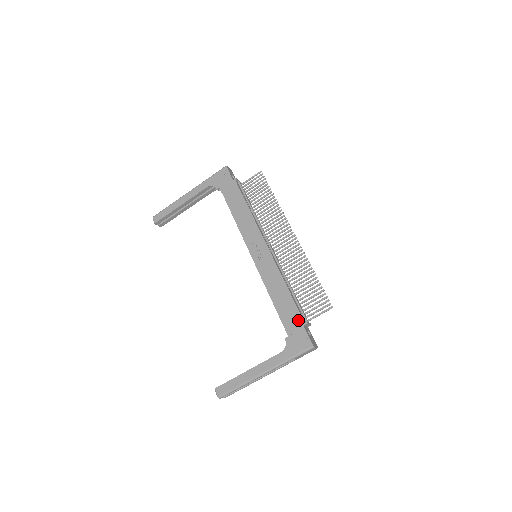
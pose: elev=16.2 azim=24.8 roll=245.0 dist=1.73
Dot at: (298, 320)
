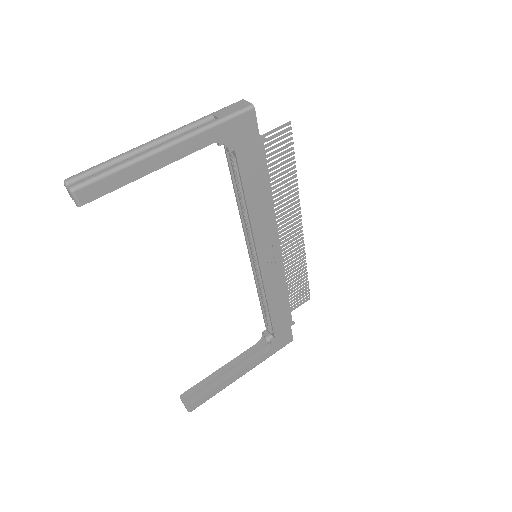
Dot at: (288, 323)
